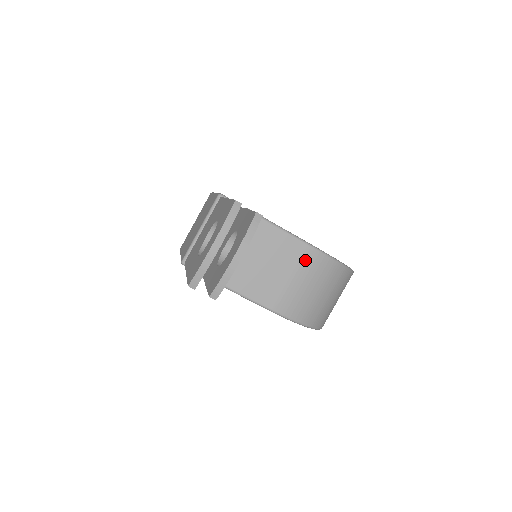
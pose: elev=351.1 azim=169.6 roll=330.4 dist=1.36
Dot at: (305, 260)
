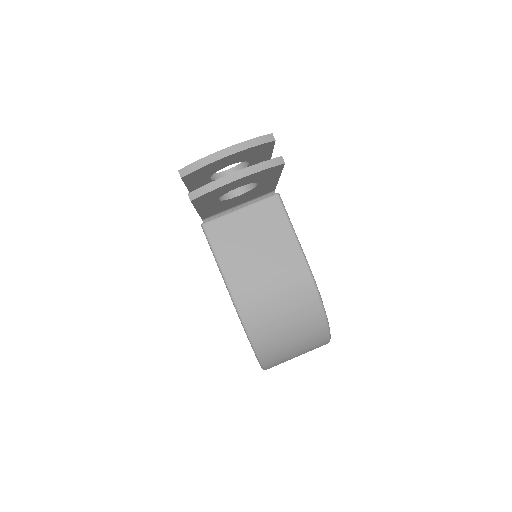
Dot at: (294, 275)
